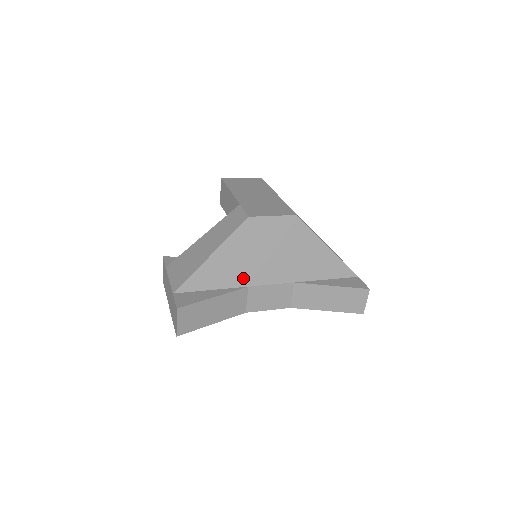
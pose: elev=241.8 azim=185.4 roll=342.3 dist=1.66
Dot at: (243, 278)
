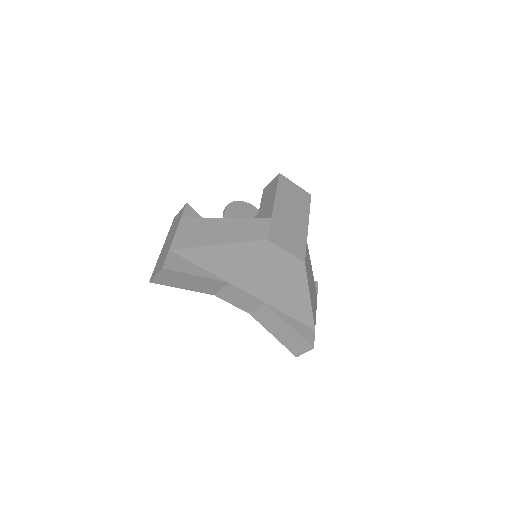
Dot at: (229, 275)
